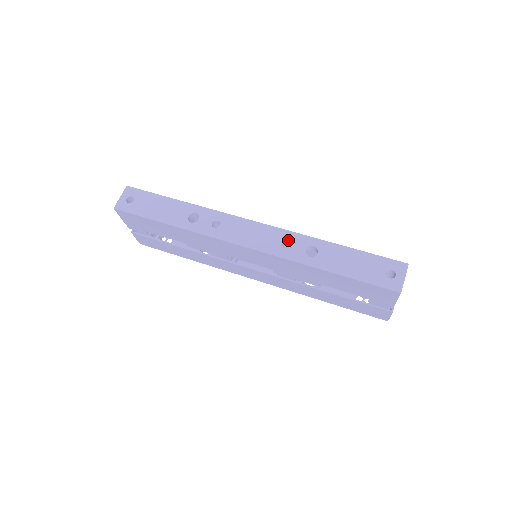
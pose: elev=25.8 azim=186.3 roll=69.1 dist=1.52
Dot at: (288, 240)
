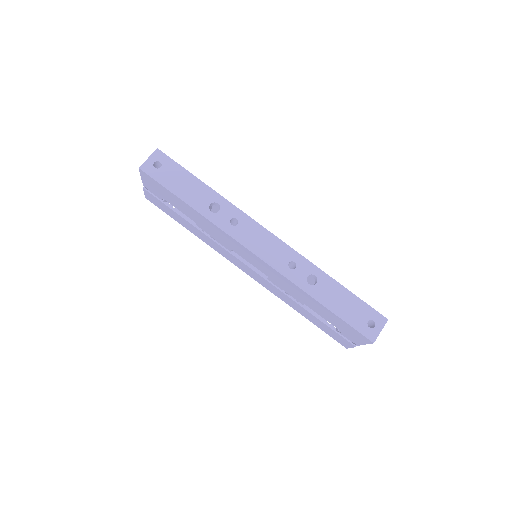
Dot at: (295, 262)
